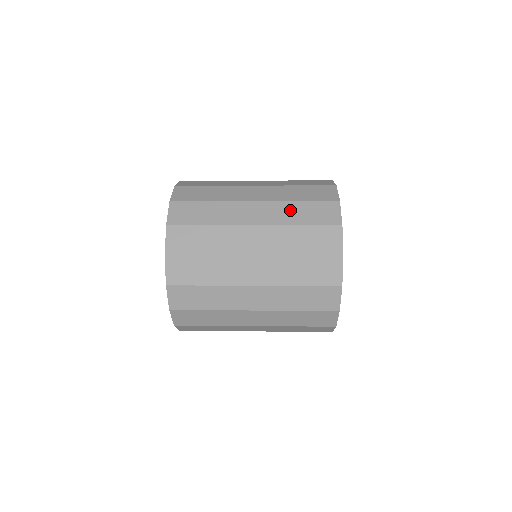
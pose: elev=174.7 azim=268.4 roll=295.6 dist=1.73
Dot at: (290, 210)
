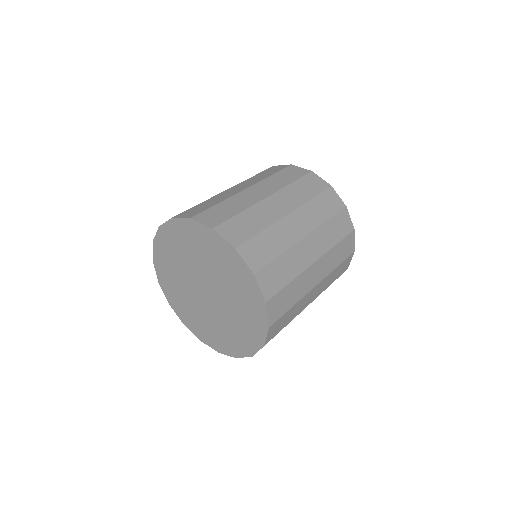
Dot at: (314, 209)
